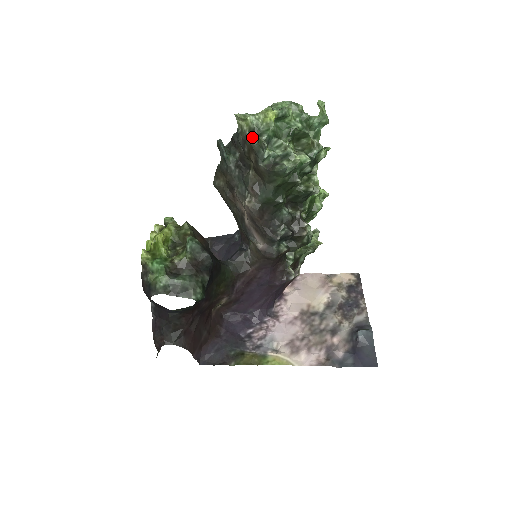
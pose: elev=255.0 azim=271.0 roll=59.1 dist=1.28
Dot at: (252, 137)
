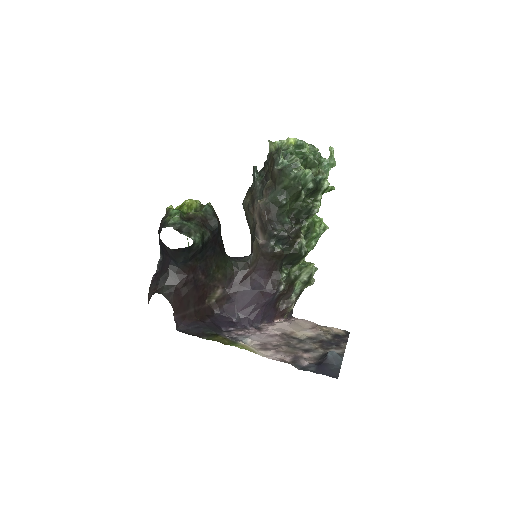
Dot at: (275, 153)
